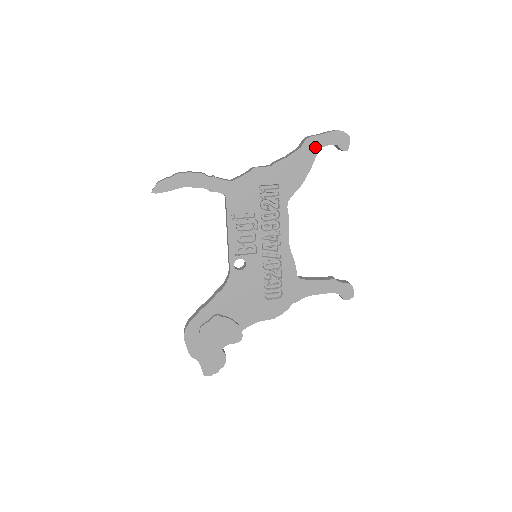
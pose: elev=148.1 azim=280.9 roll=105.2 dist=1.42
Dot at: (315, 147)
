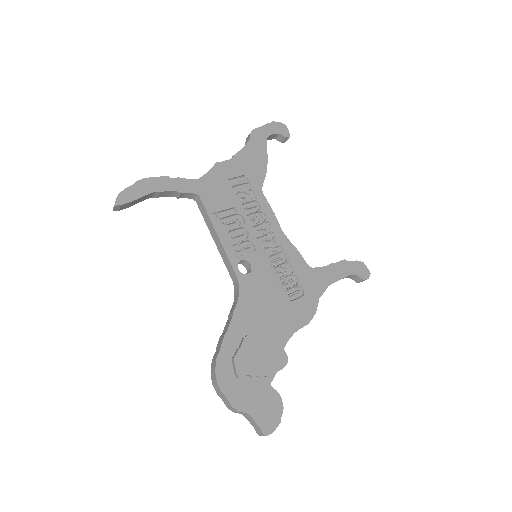
Dot at: (262, 137)
